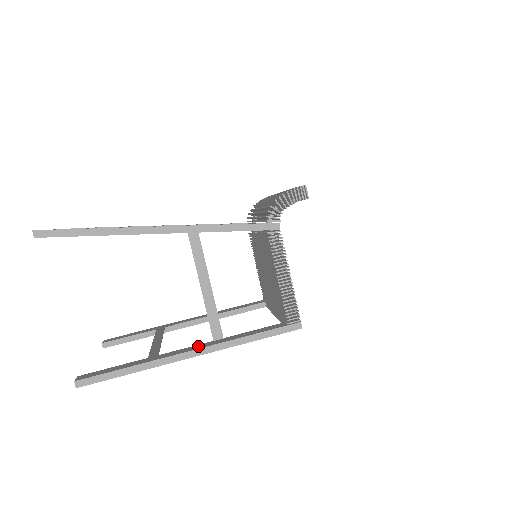
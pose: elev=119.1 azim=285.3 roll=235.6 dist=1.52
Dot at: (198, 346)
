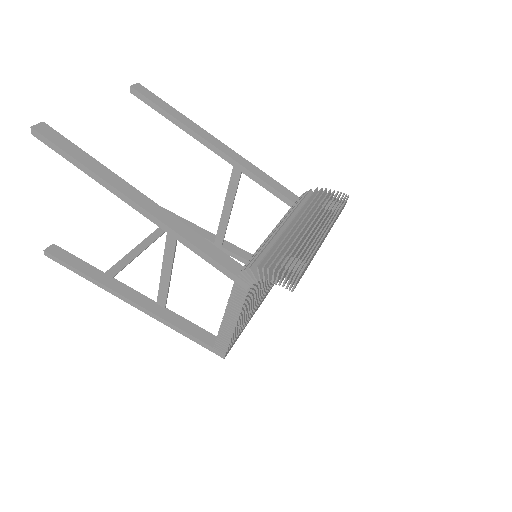
Dot at: (141, 299)
